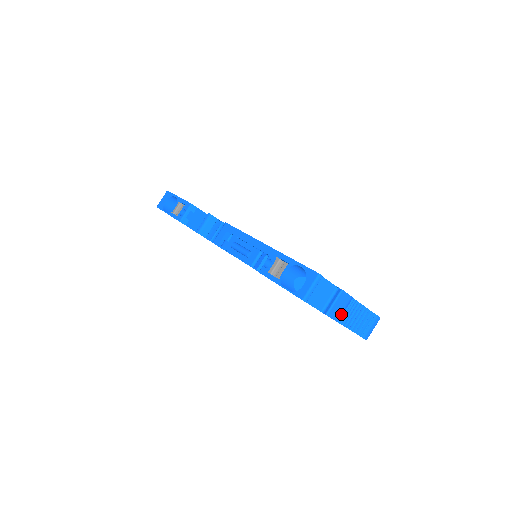
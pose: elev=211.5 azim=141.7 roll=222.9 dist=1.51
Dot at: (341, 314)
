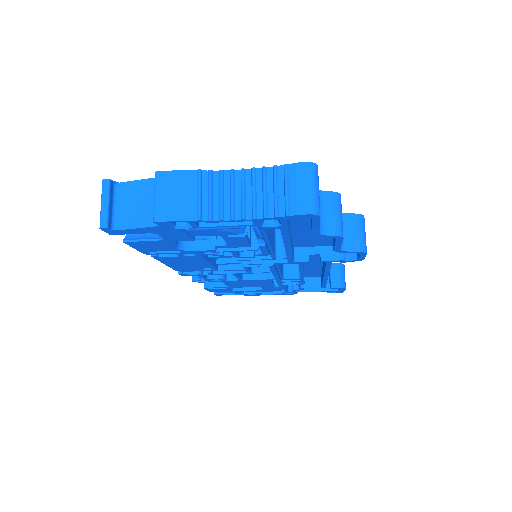
Dot at: (190, 205)
